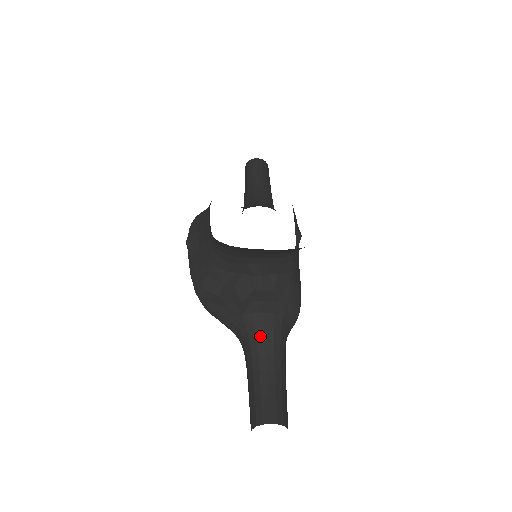
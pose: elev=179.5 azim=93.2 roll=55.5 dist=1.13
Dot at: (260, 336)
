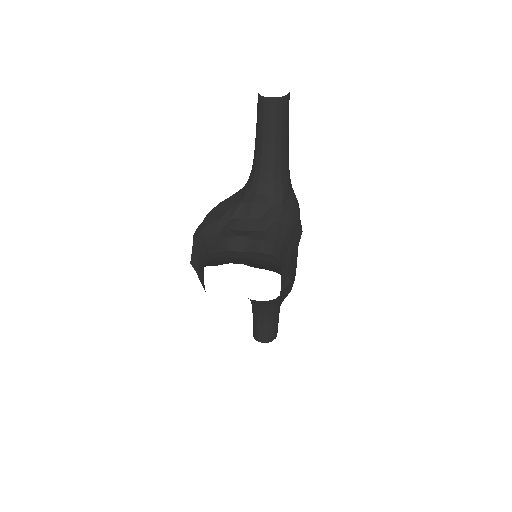
Dot at: (258, 304)
